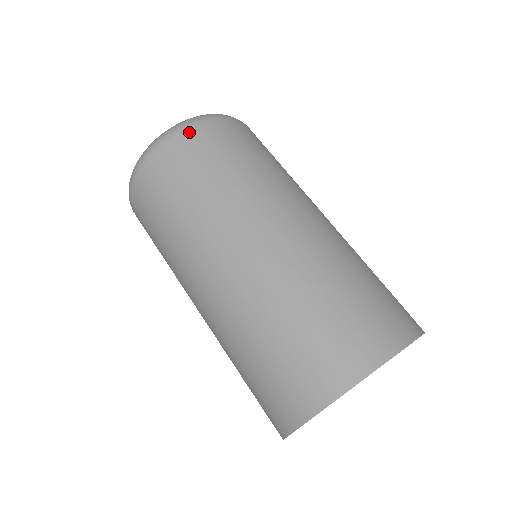
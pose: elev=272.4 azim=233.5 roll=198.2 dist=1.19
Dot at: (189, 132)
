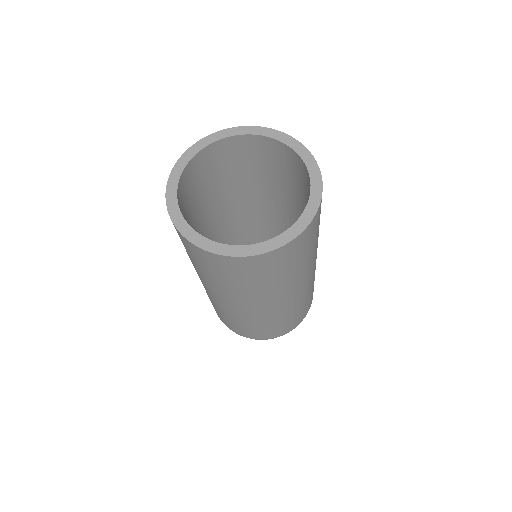
Dot at: occluded
